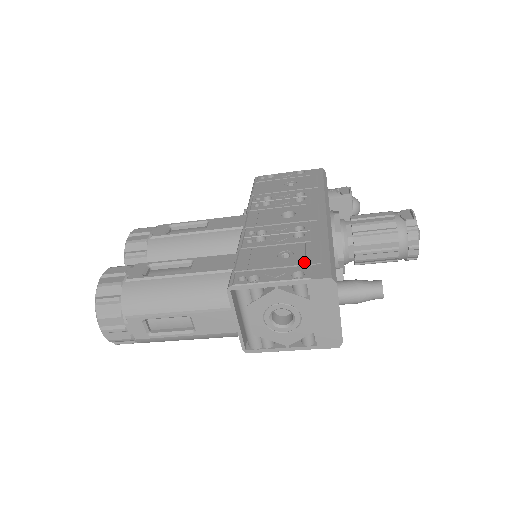
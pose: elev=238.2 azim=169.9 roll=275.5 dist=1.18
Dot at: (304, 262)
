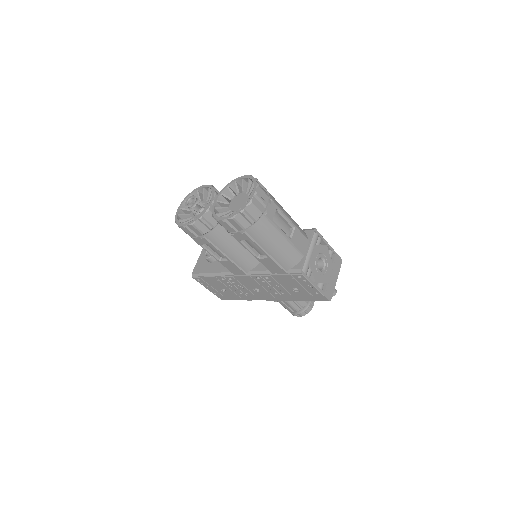
Dot at: occluded
